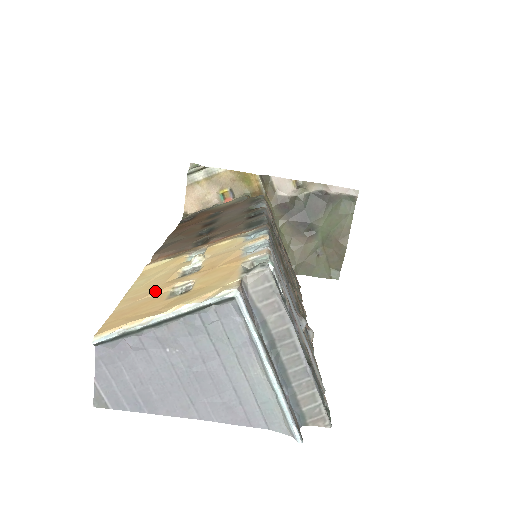
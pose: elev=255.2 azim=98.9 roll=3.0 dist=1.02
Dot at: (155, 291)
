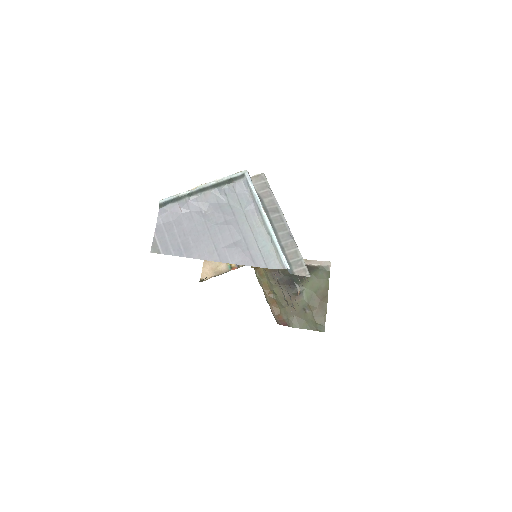
Dot at: occluded
